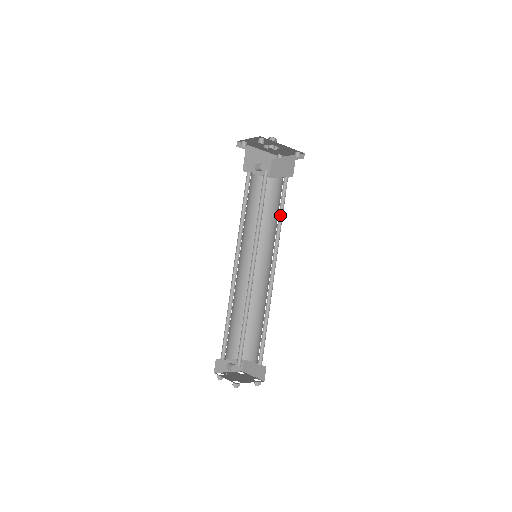
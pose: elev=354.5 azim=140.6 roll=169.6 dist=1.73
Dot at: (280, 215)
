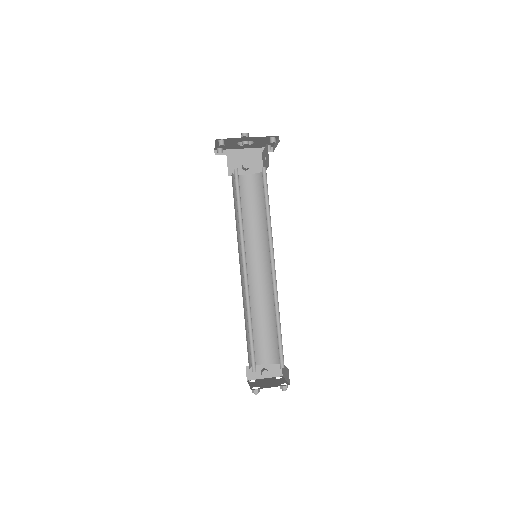
Dot at: (268, 208)
